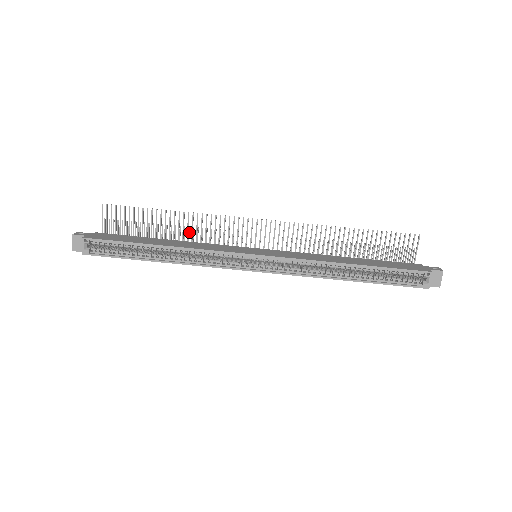
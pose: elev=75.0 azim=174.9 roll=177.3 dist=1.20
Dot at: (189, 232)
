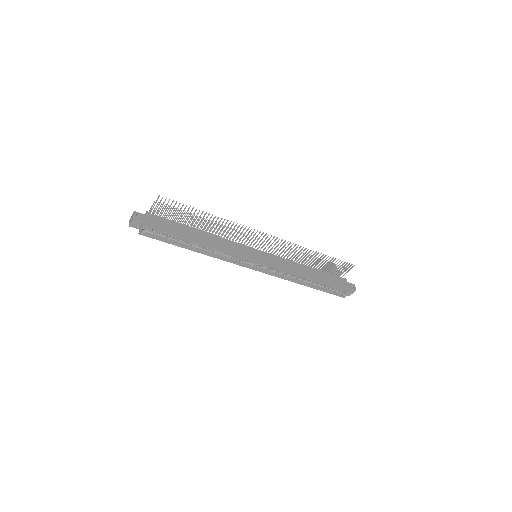
Dot at: occluded
